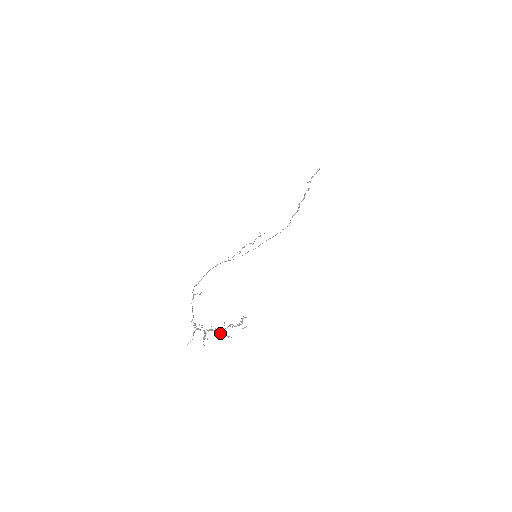
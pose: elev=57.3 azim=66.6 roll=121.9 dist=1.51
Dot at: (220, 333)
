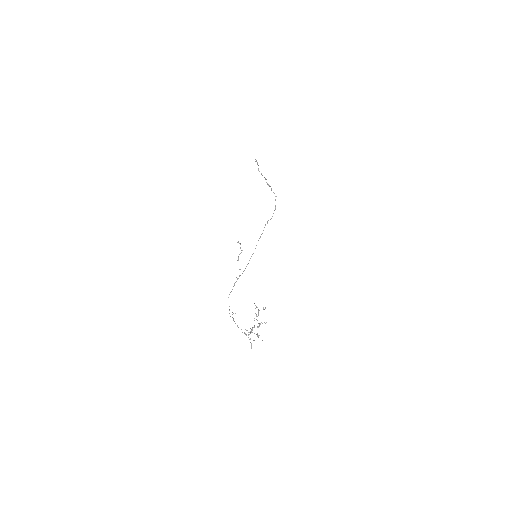
Dot at: occluded
